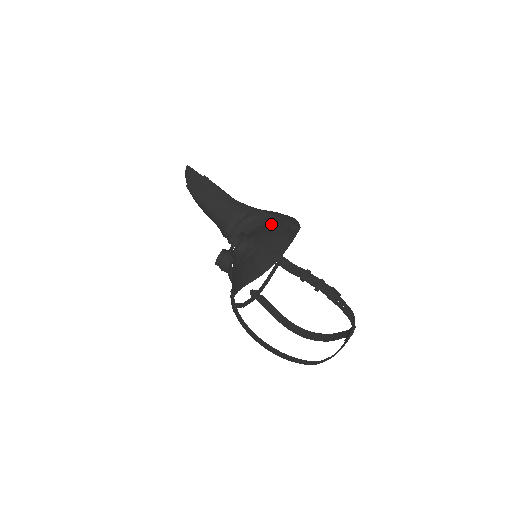
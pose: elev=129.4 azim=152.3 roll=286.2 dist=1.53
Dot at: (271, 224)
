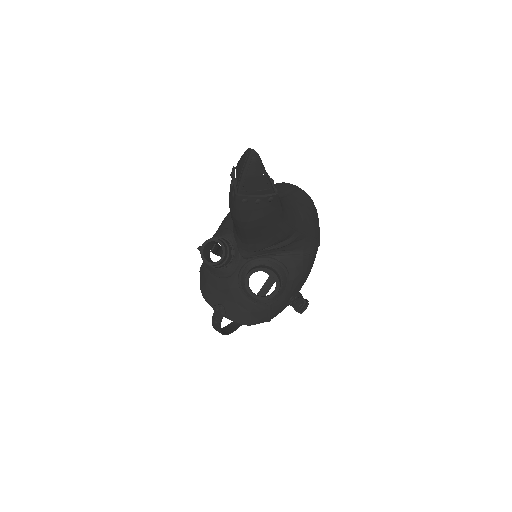
Dot at: (305, 256)
